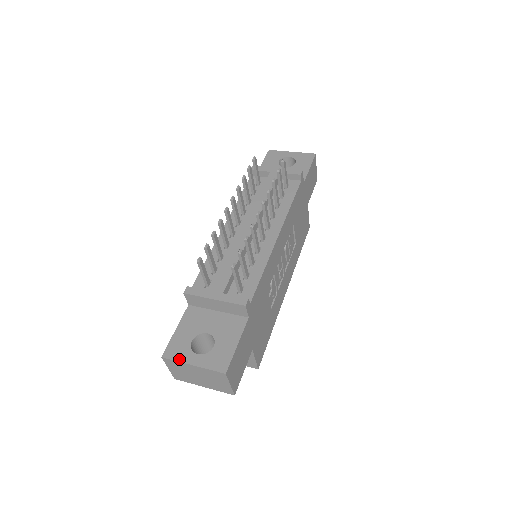
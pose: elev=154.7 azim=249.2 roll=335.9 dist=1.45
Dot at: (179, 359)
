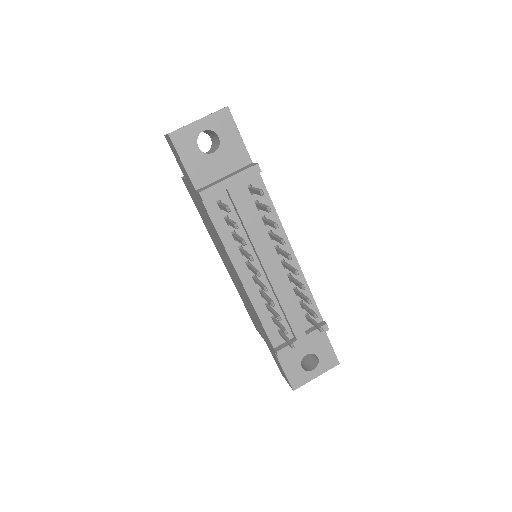
Dot at: (305, 382)
